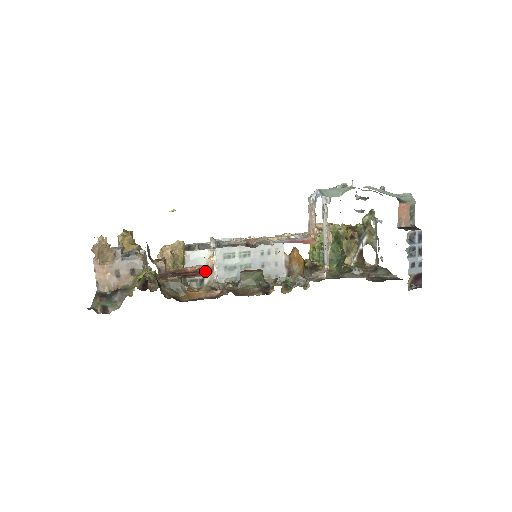
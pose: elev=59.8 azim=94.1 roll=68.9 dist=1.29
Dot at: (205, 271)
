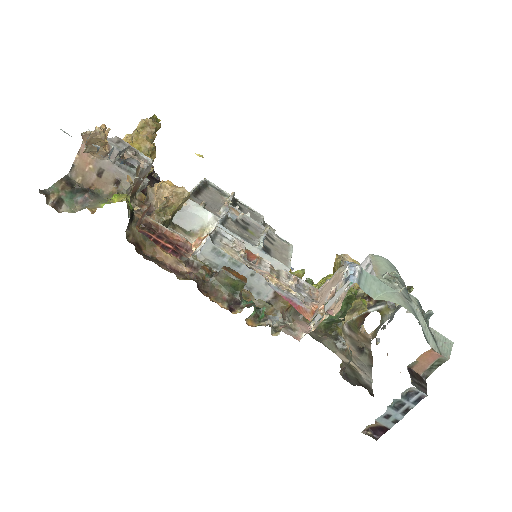
Dot at: (182, 249)
